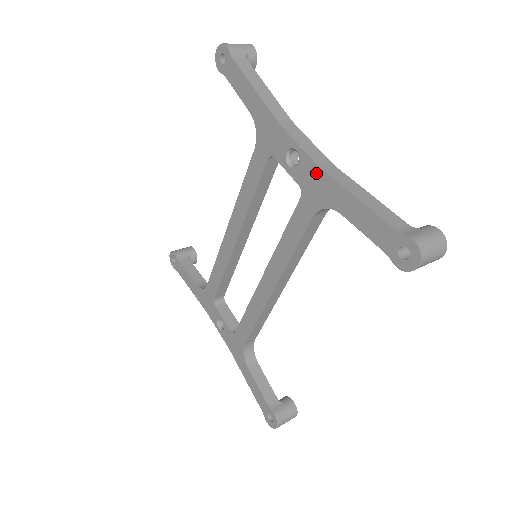
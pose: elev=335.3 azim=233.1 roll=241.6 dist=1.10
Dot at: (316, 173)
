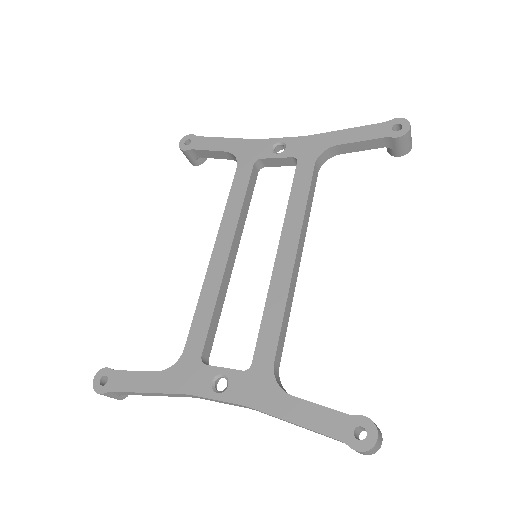
Dot at: (305, 140)
